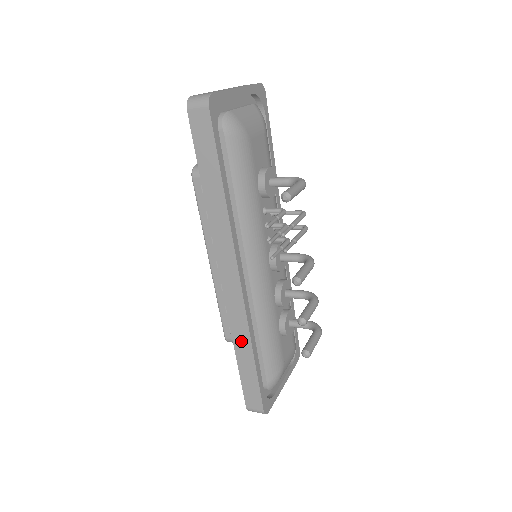
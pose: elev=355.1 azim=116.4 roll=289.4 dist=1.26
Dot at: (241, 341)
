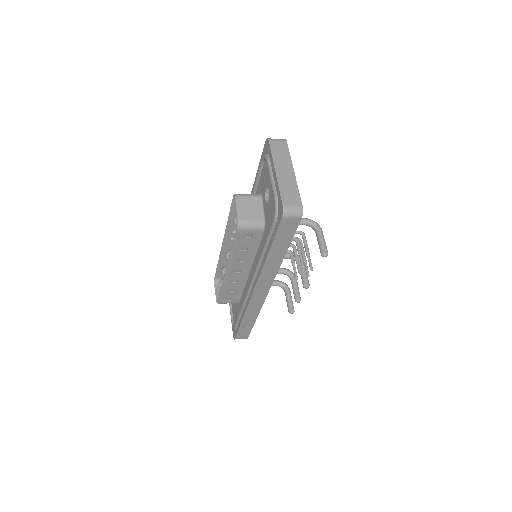
Dot at: (251, 315)
